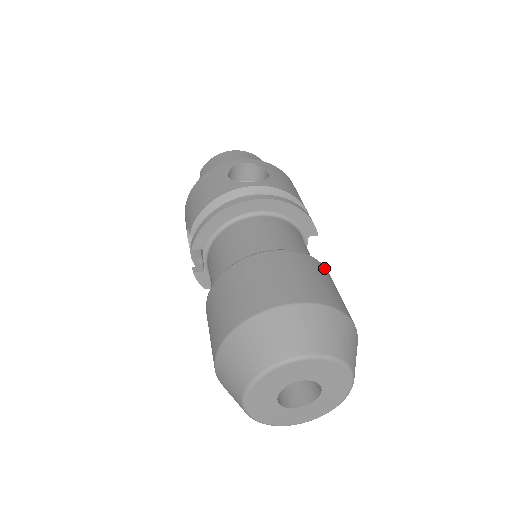
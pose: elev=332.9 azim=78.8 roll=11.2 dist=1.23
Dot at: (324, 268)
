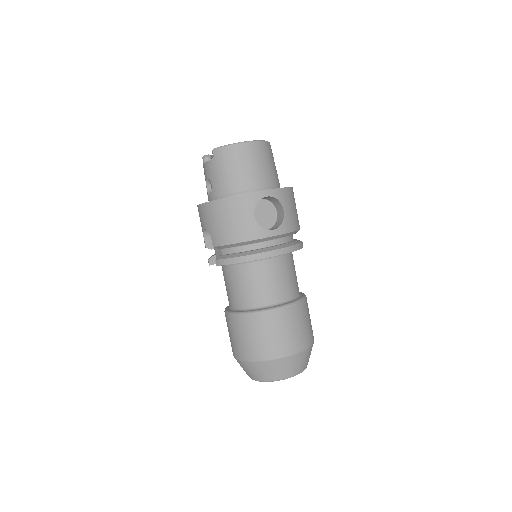
Dot at: (306, 302)
